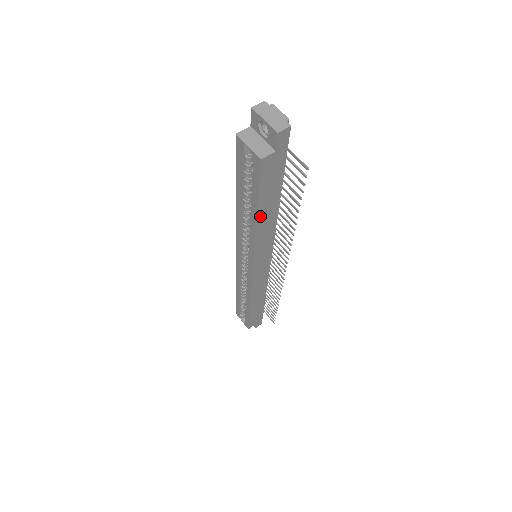
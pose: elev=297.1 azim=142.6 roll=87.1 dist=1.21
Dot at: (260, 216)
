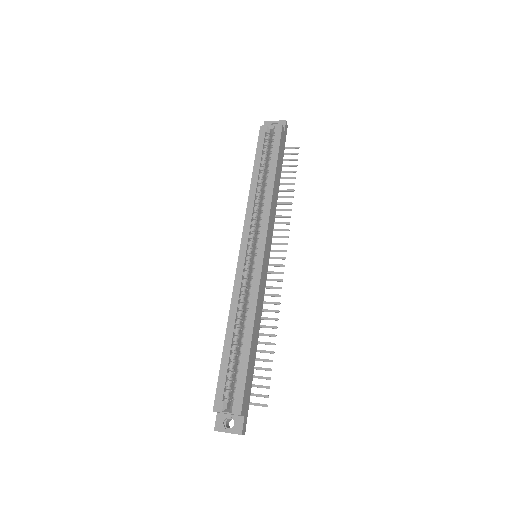
Dot at: (276, 176)
